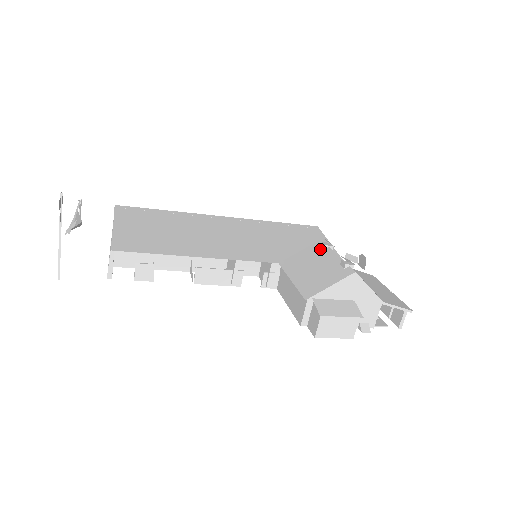
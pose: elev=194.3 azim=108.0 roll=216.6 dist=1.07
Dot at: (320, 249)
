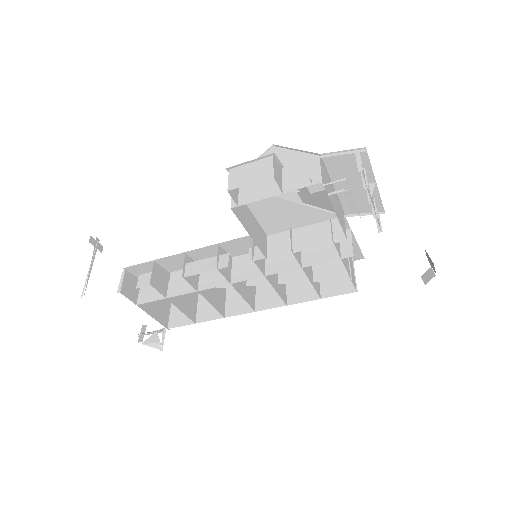
Dot at: (291, 198)
